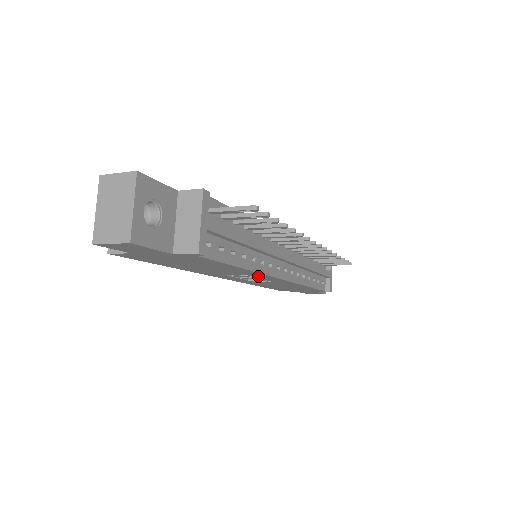
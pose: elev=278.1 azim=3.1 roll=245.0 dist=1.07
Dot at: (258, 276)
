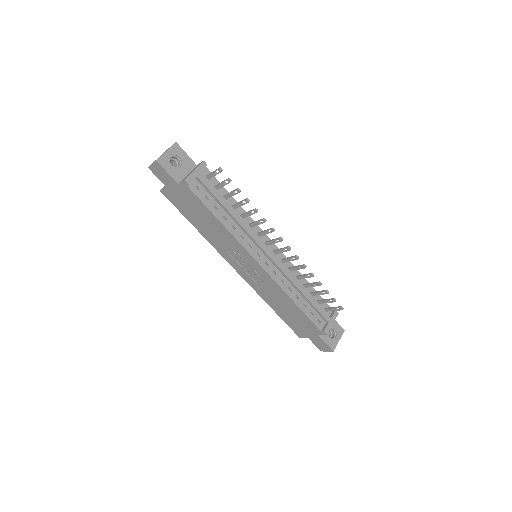
Dot at: (243, 254)
